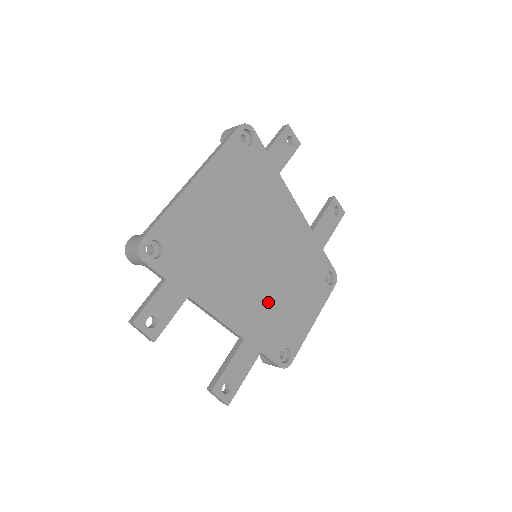
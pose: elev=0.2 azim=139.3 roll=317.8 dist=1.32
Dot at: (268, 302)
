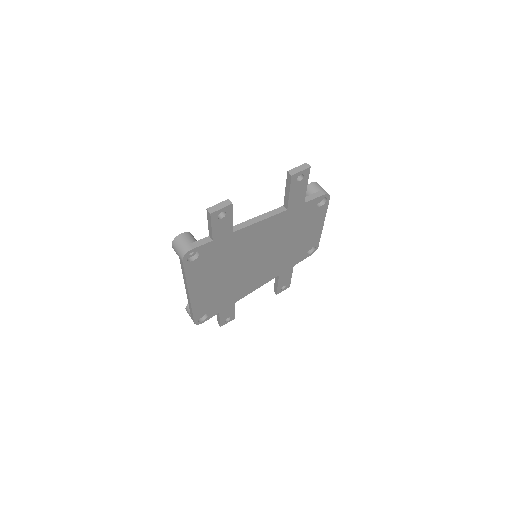
Dot at: (281, 257)
